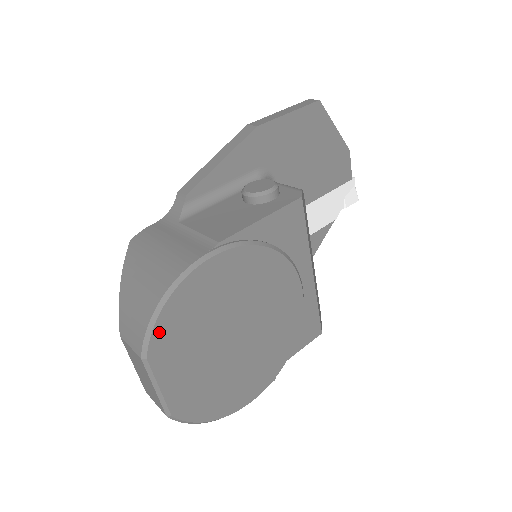
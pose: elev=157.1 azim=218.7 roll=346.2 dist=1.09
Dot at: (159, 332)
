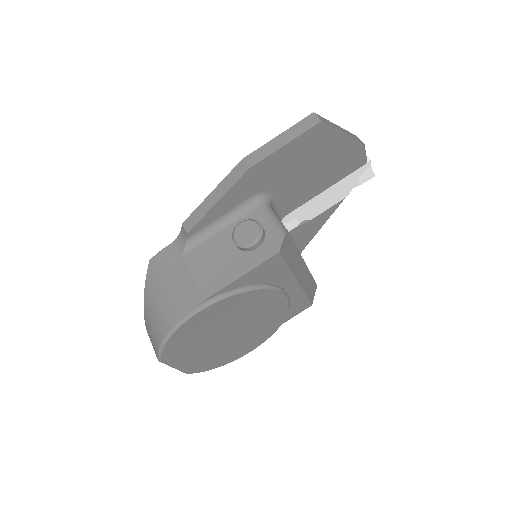
Dot at: (167, 351)
